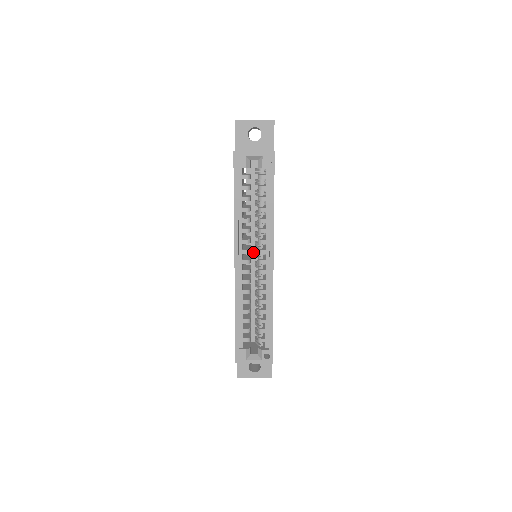
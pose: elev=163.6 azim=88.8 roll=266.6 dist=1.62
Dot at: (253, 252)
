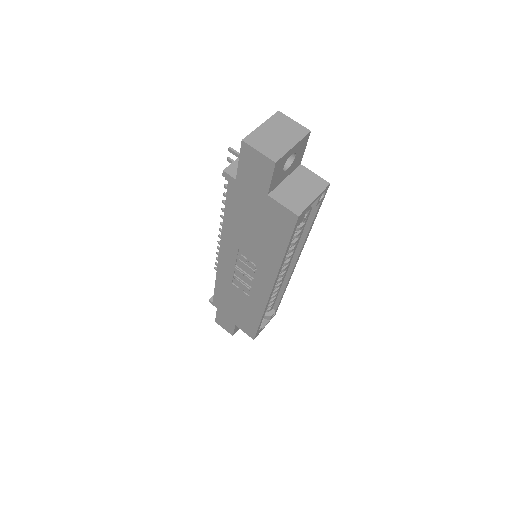
Dot at: occluded
